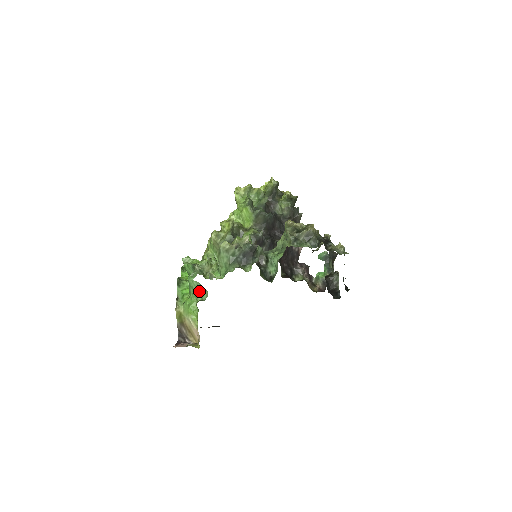
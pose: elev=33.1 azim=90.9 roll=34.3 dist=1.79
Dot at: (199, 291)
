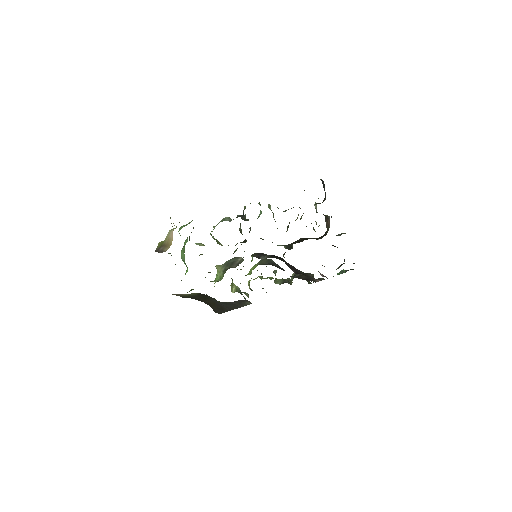
Dot at: (185, 225)
